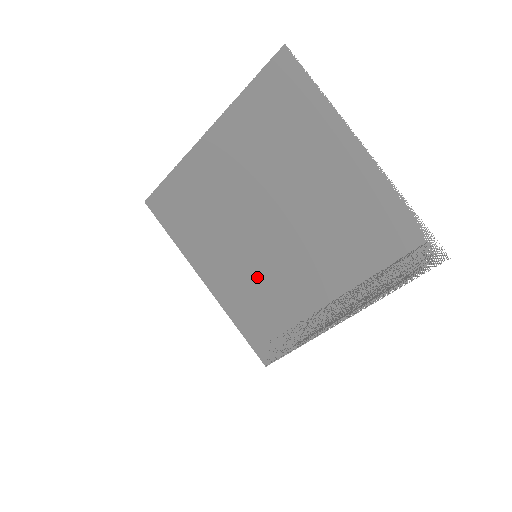
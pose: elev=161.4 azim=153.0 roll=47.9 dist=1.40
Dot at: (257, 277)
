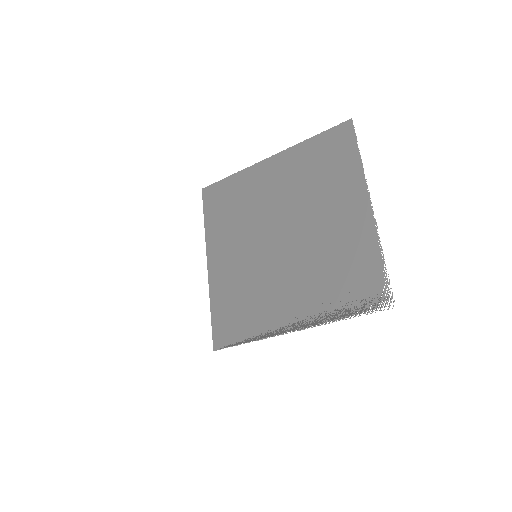
Dot at: (248, 273)
